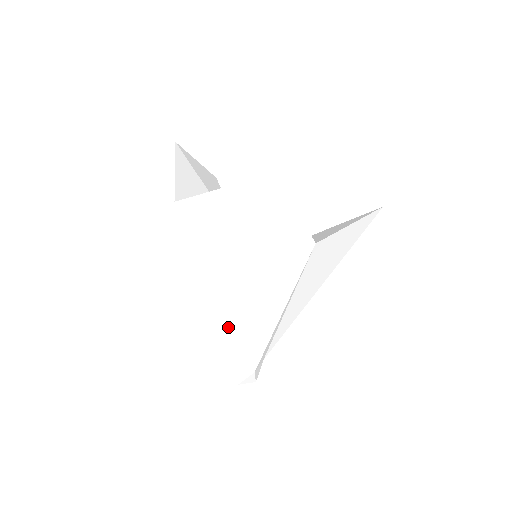
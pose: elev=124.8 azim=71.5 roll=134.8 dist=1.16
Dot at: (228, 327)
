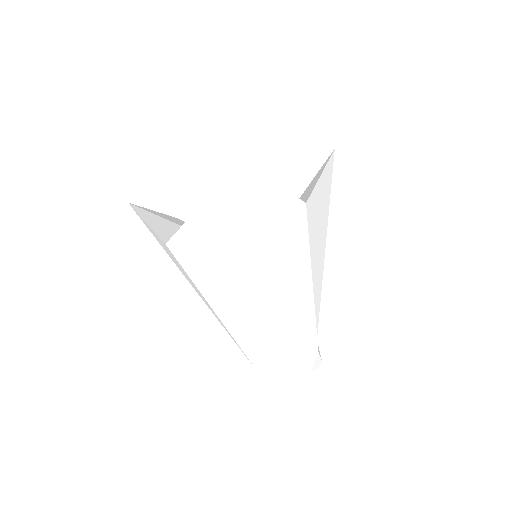
Dot at: (274, 325)
